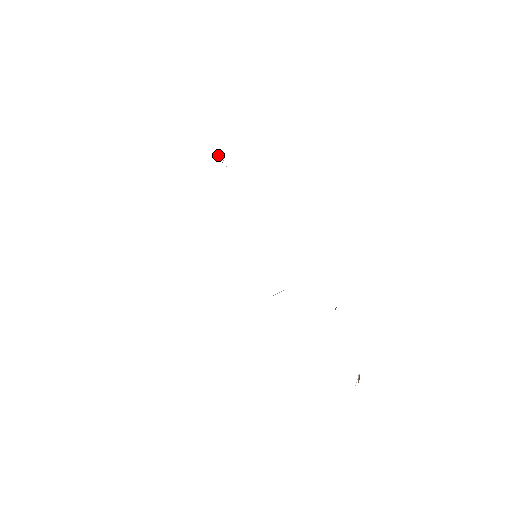
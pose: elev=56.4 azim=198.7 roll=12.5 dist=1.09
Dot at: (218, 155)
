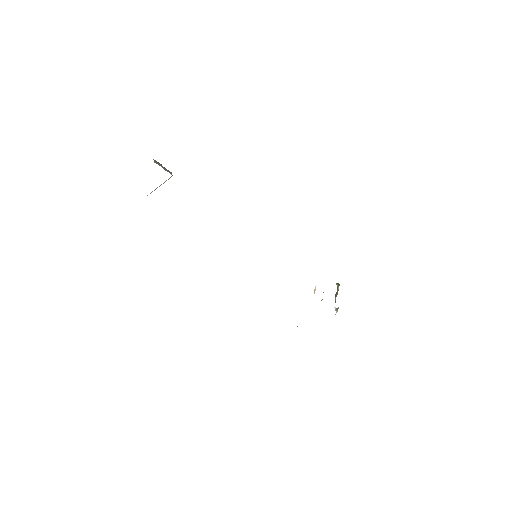
Dot at: (154, 161)
